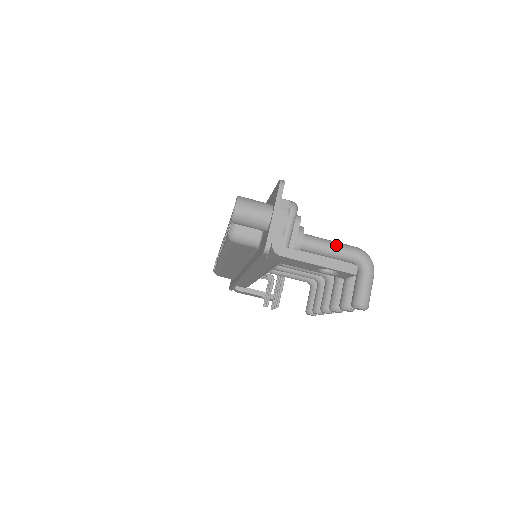
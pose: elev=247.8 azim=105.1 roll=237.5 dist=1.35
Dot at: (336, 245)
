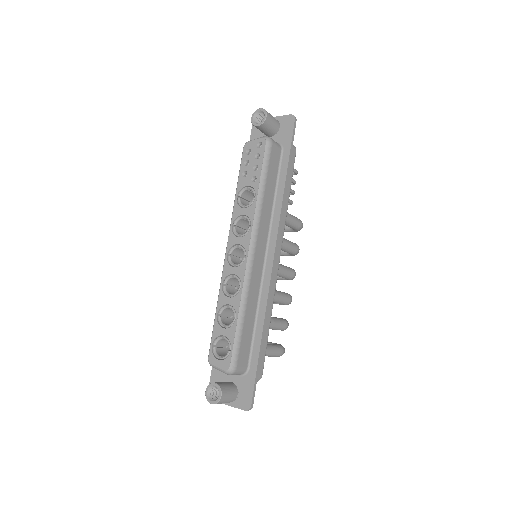
Dot at: (270, 356)
